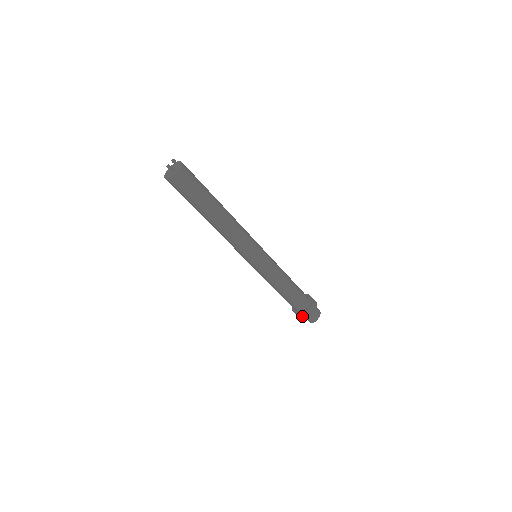
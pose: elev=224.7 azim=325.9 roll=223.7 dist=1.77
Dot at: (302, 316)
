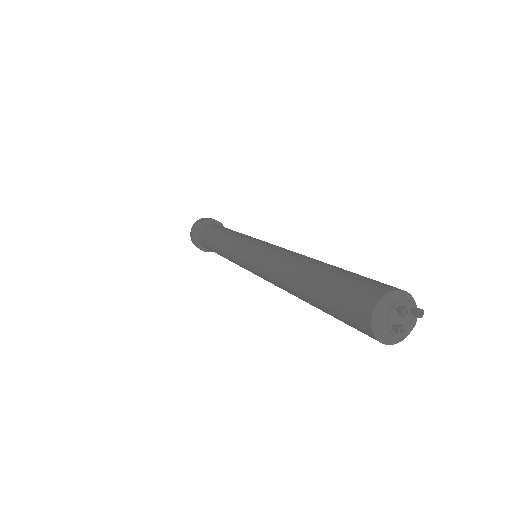
Dot at: (194, 241)
